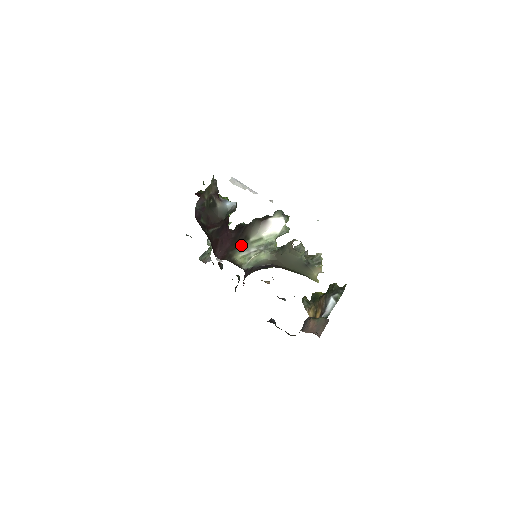
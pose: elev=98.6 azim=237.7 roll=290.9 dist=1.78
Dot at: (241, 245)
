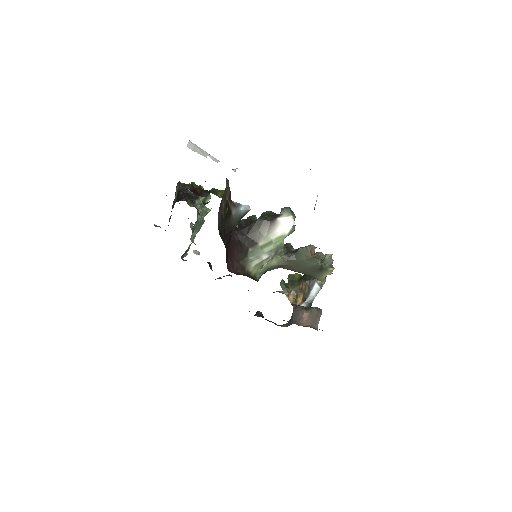
Dot at: (250, 251)
